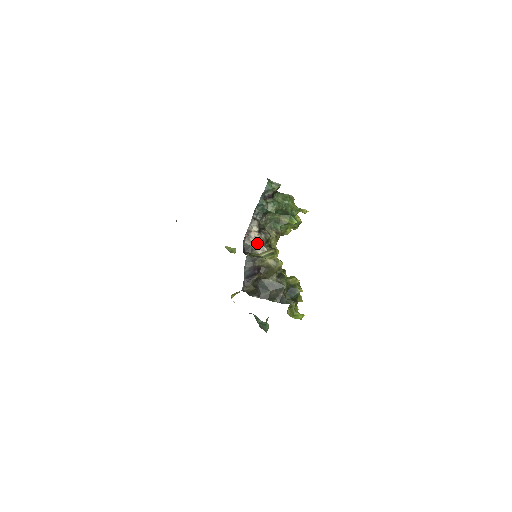
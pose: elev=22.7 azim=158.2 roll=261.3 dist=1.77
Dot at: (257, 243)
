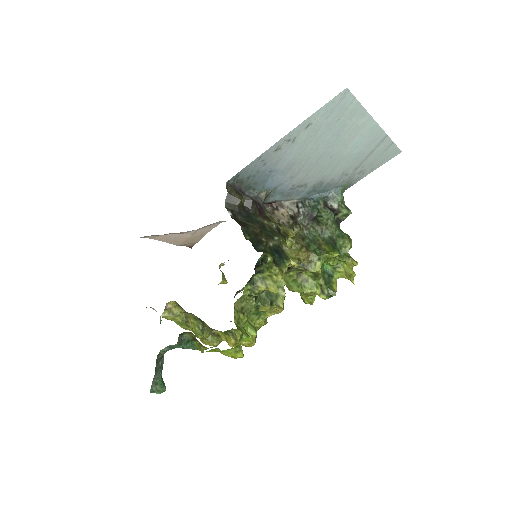
Dot at: (279, 218)
